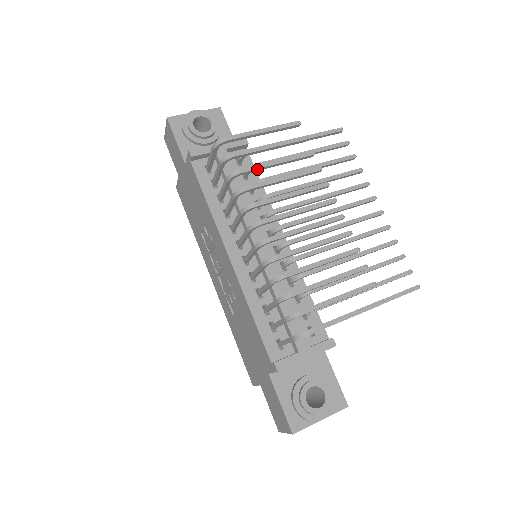
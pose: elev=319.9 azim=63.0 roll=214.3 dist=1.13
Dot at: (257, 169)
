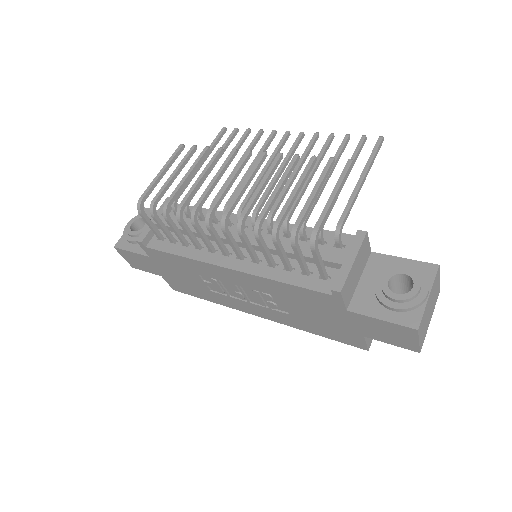
Dot at: (177, 191)
